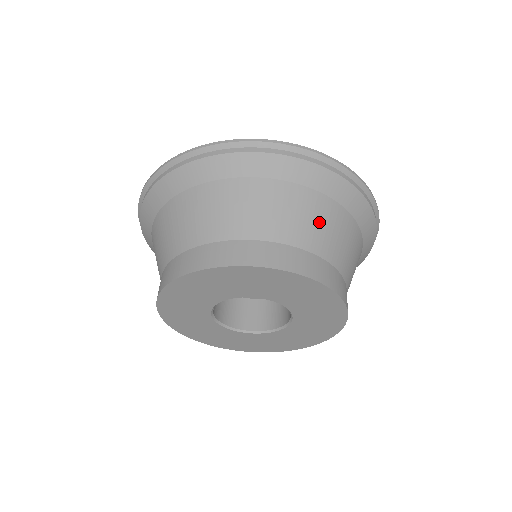
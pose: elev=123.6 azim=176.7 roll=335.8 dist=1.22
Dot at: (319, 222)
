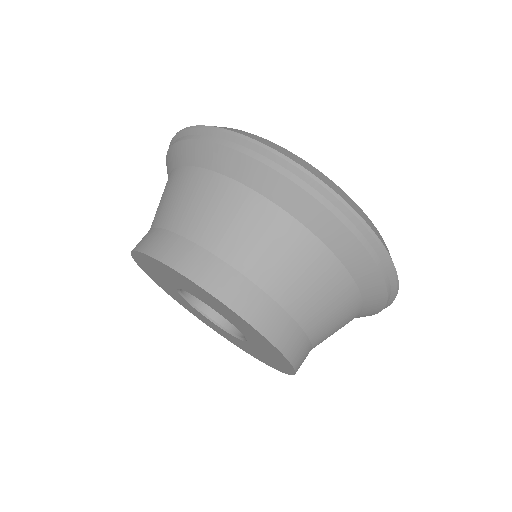
Dot at: (241, 225)
